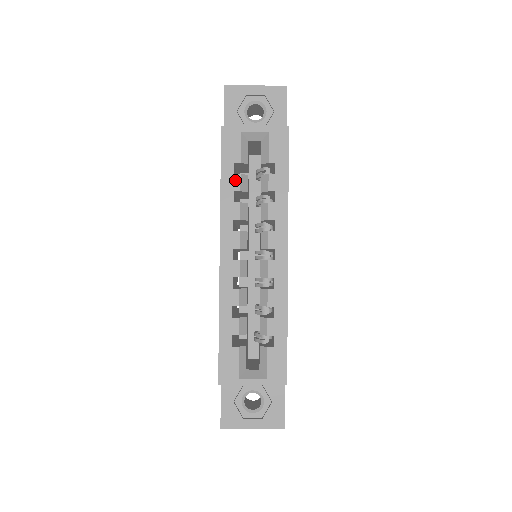
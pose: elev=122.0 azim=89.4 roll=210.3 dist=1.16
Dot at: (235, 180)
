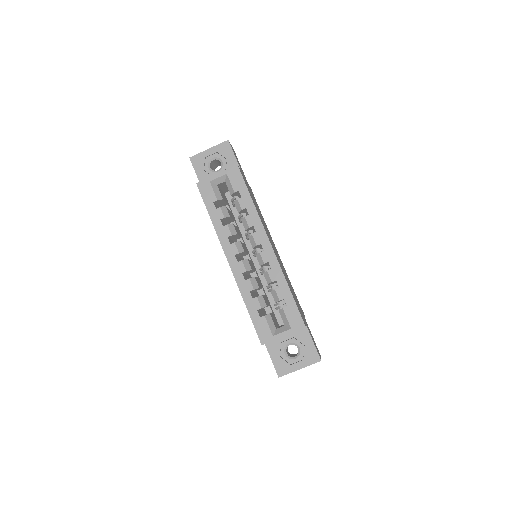
Dot at: (218, 212)
